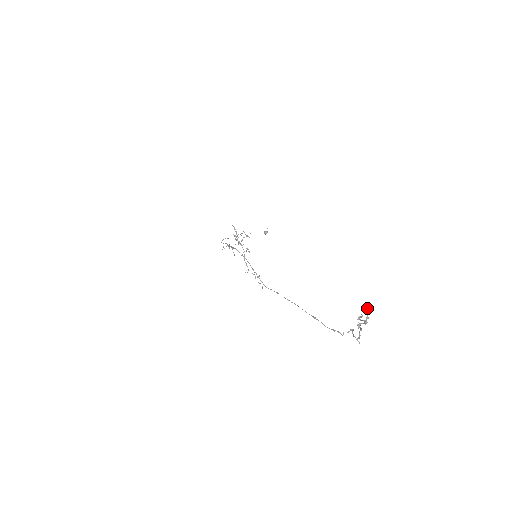
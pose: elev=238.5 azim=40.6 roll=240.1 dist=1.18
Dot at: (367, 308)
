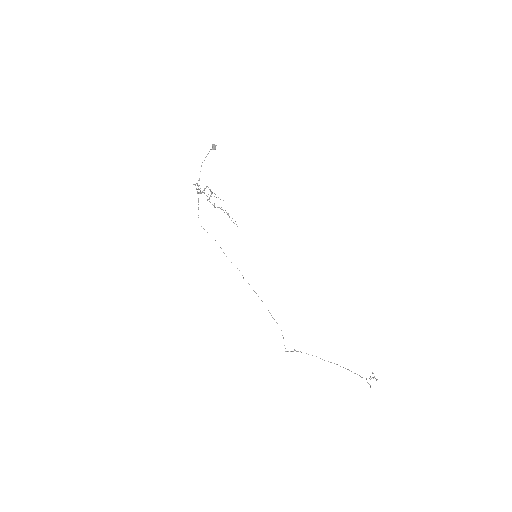
Dot at: occluded
